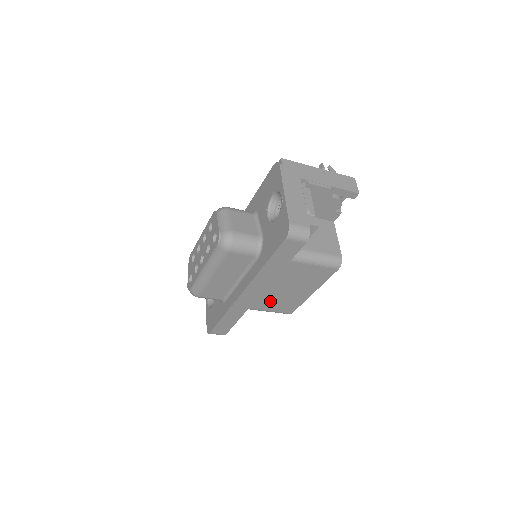
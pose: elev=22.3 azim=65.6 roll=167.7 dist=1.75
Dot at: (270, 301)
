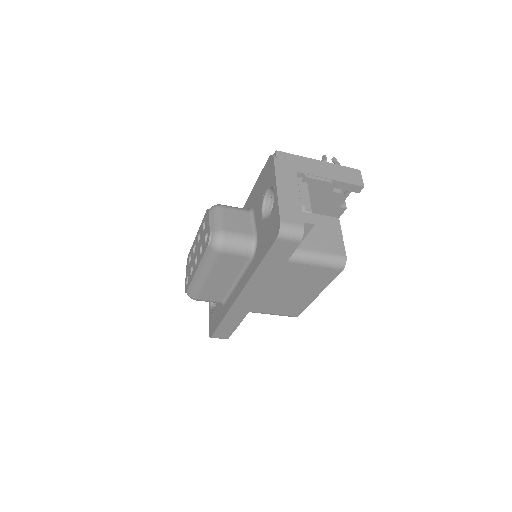
Dot at: (272, 304)
